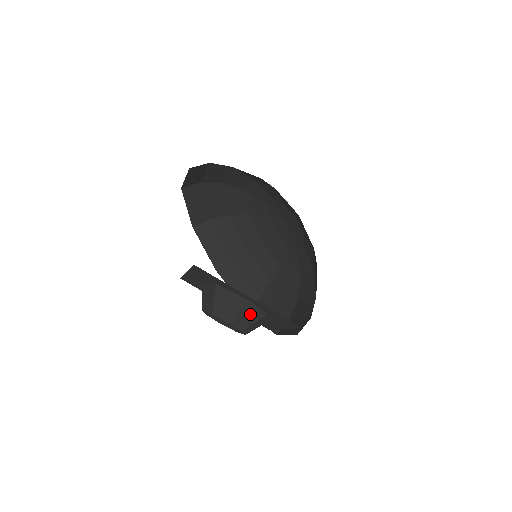
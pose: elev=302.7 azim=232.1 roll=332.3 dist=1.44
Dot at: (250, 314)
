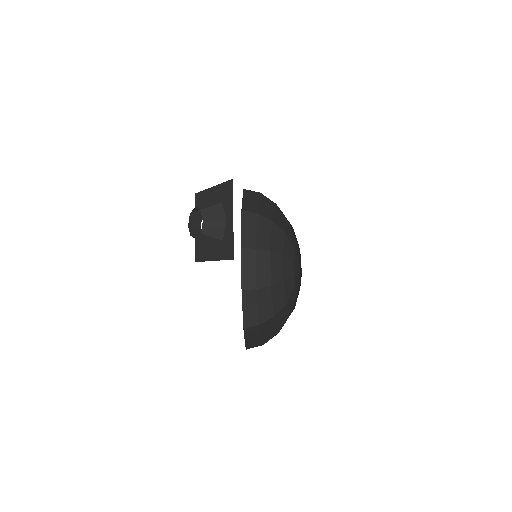
Dot at: (211, 203)
